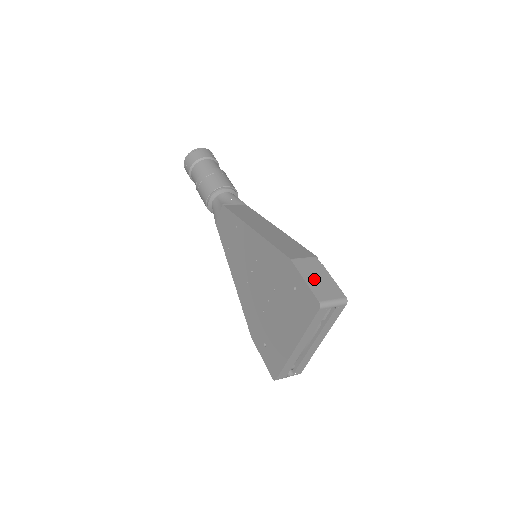
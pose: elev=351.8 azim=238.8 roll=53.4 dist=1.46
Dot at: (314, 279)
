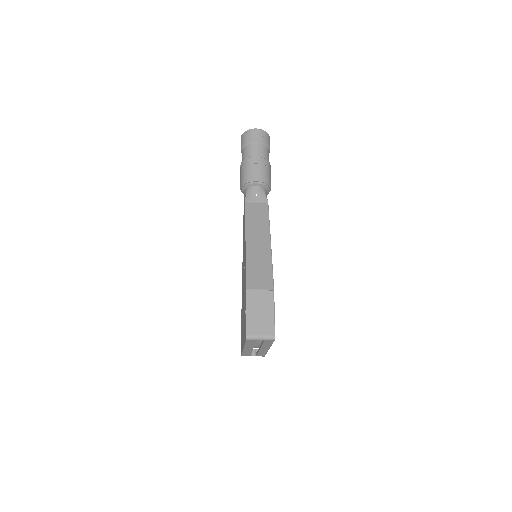
Dot at: (256, 313)
